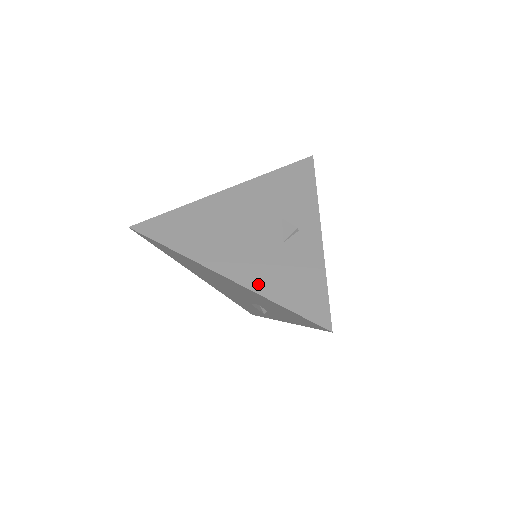
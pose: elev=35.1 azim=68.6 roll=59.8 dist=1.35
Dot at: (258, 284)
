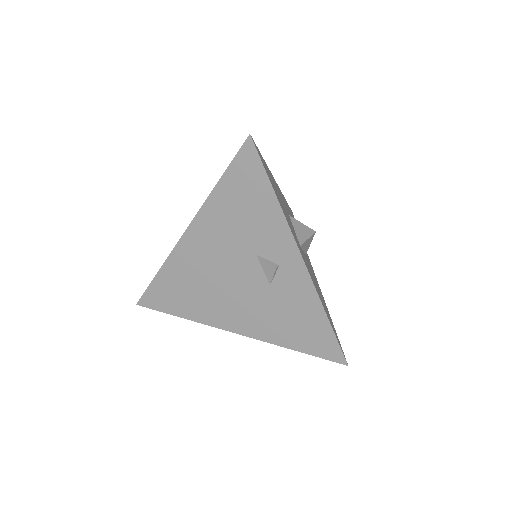
Dot at: occluded
